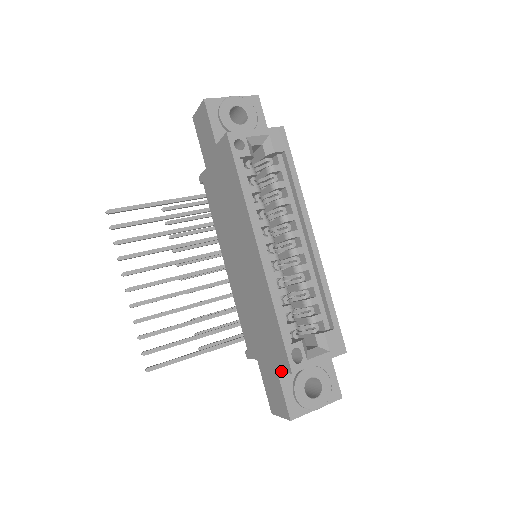
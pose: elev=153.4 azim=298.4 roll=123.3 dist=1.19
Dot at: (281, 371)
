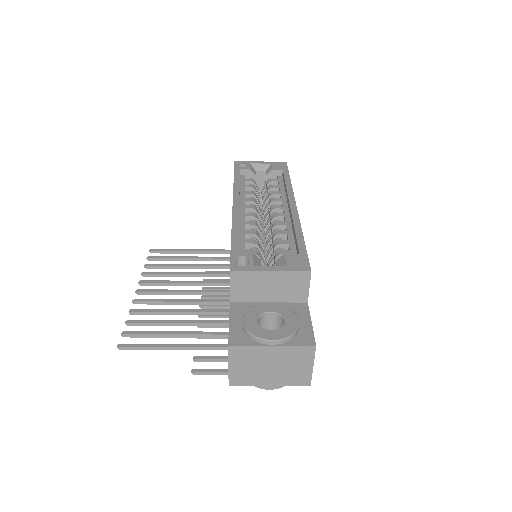
Dot at: occluded
